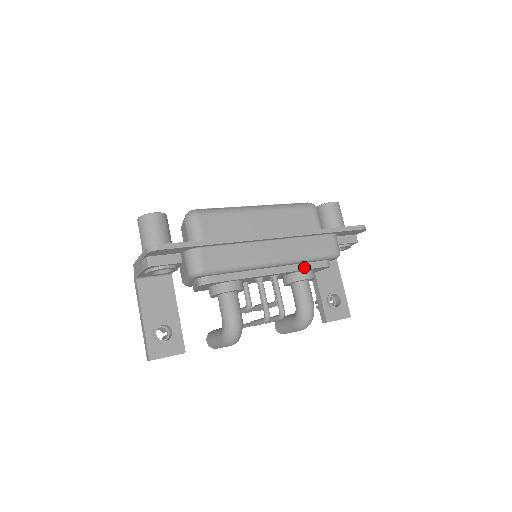
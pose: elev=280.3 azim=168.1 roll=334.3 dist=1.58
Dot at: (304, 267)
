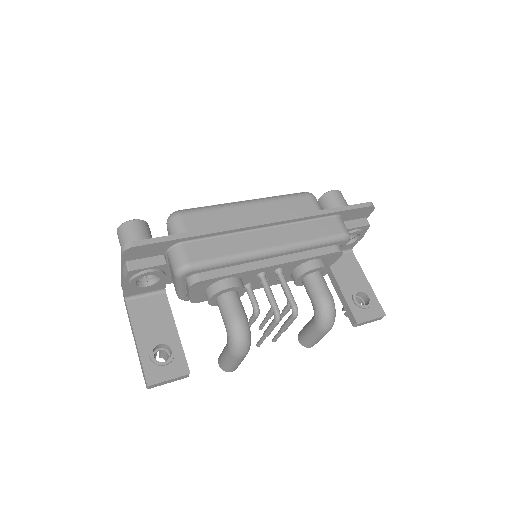
Dot at: (310, 255)
